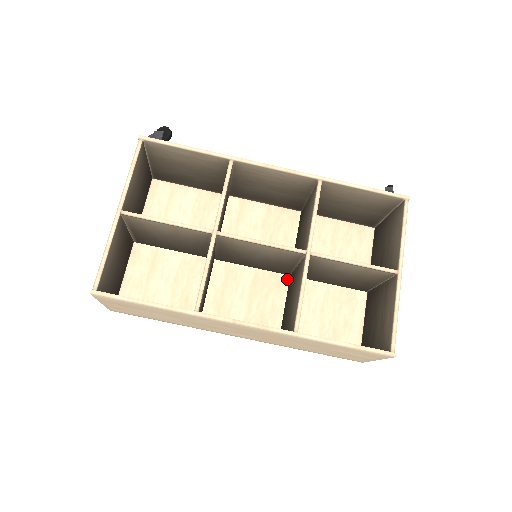
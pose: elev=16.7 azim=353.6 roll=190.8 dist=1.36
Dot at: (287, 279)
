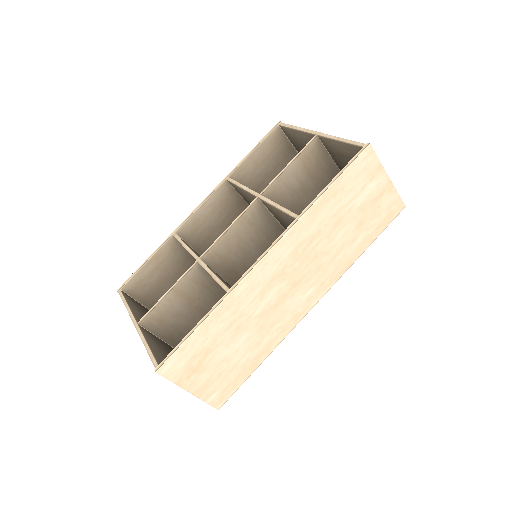
Dot at: occluded
